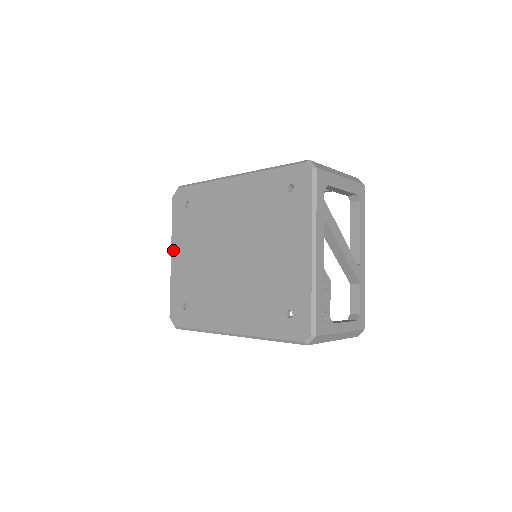
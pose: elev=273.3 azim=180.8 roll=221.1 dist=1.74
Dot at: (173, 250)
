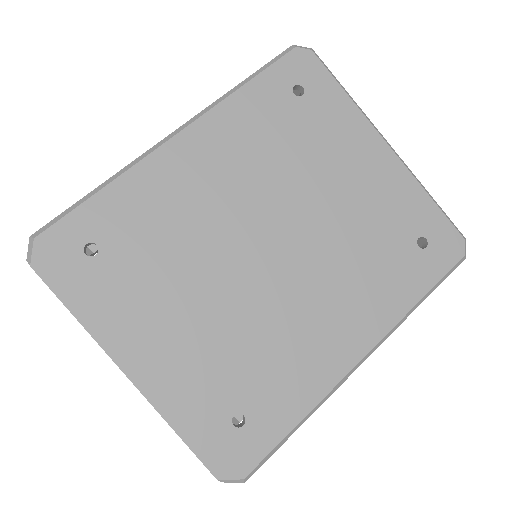
Dot at: (121, 357)
